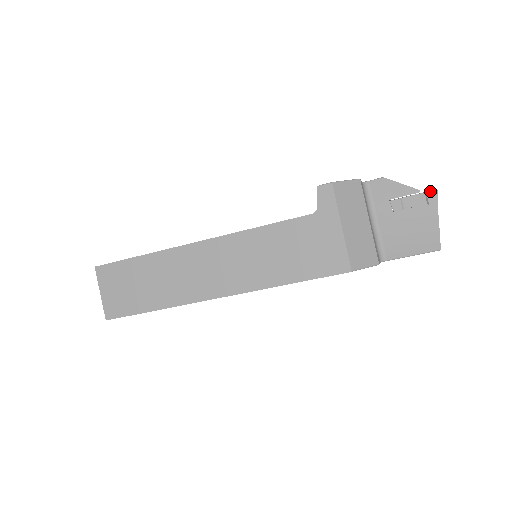
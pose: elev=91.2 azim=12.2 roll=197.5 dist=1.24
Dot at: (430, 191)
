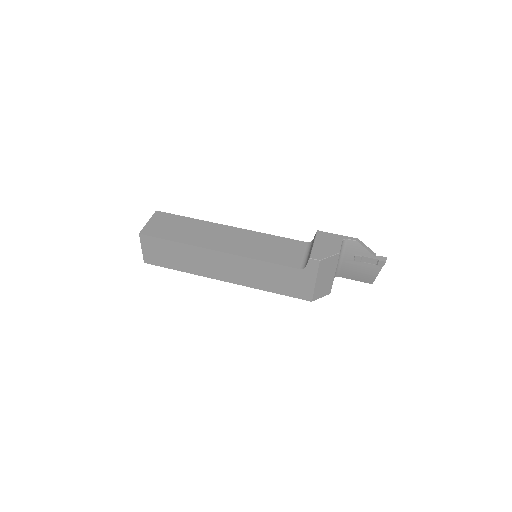
Dot at: (381, 261)
